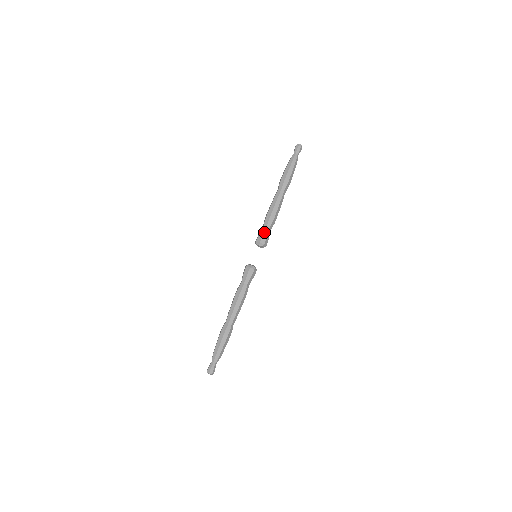
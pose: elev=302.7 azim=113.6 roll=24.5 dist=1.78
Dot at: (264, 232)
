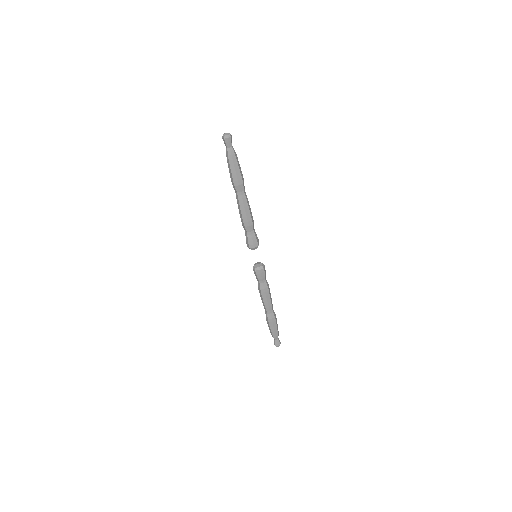
Dot at: (252, 237)
